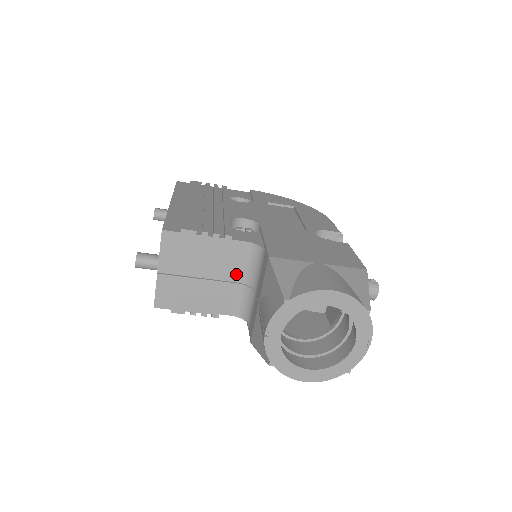
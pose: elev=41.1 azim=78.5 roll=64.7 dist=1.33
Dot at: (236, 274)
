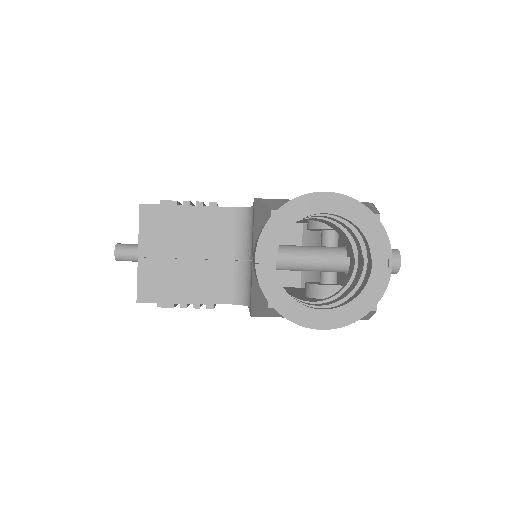
Dot at: (227, 249)
